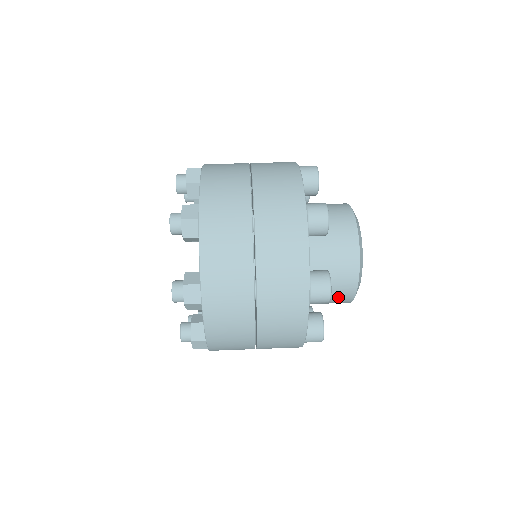
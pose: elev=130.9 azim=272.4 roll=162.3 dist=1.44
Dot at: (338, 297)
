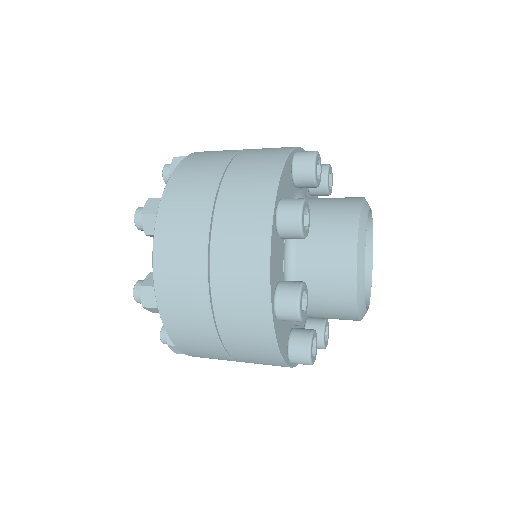
Dot at: (336, 224)
